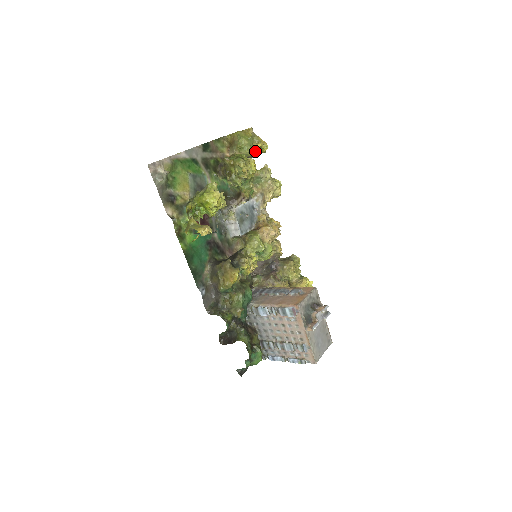
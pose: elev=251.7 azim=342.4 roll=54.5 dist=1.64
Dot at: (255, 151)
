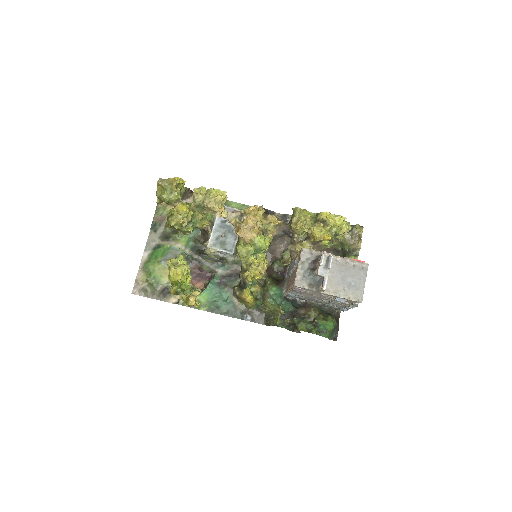
Dot at: (178, 190)
